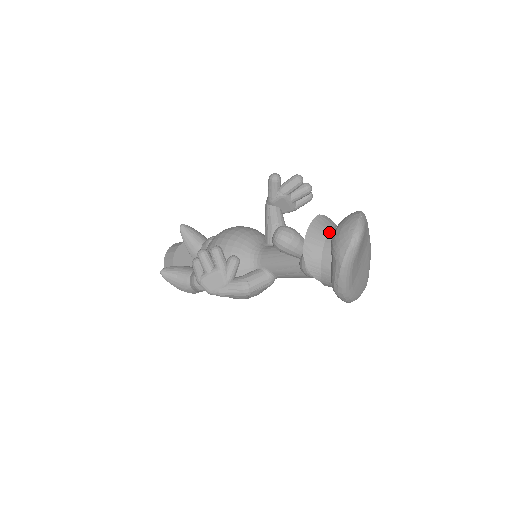
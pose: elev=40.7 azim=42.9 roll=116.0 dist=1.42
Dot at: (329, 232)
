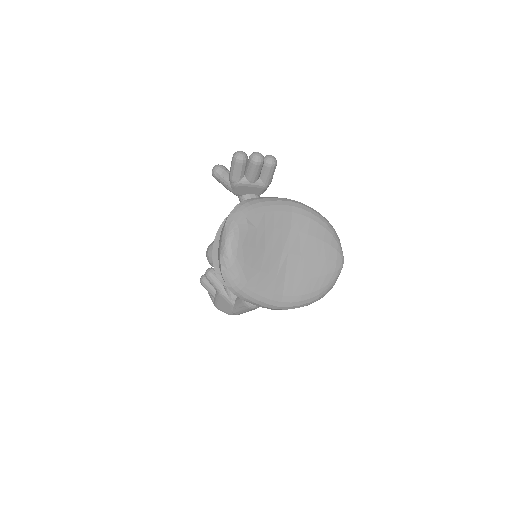
Dot at: occluded
